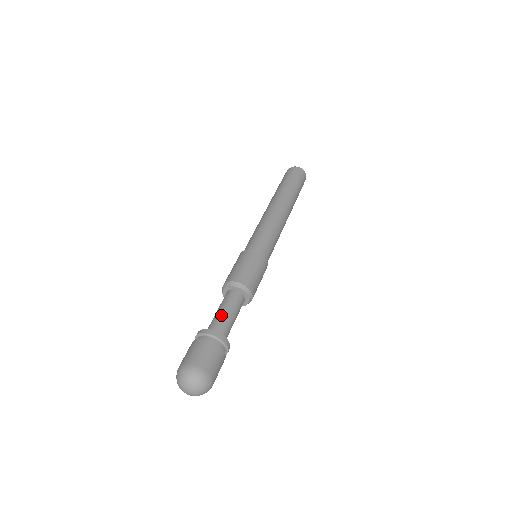
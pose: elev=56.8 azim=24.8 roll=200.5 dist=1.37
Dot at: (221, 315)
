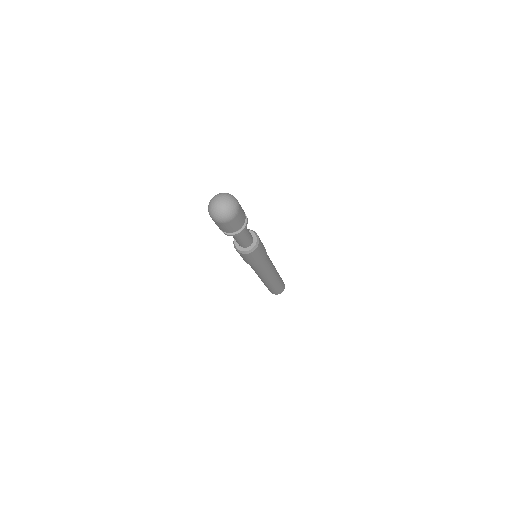
Dot at: occluded
